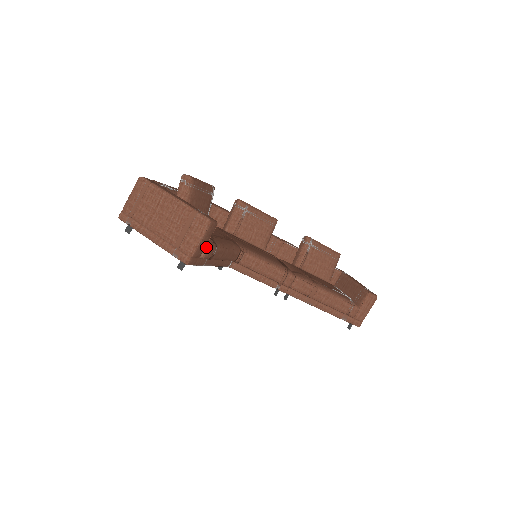
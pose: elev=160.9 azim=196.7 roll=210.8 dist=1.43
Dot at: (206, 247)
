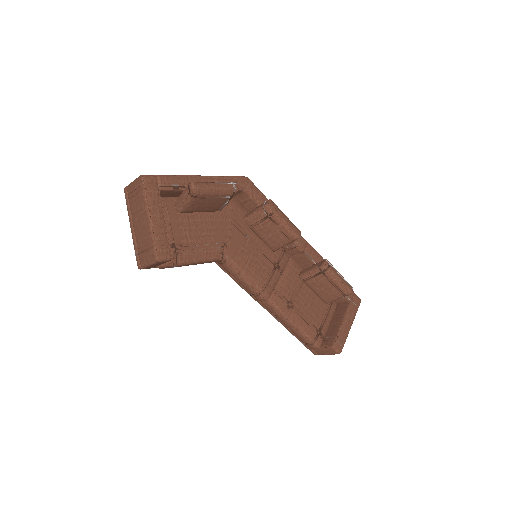
Dot at: (161, 265)
